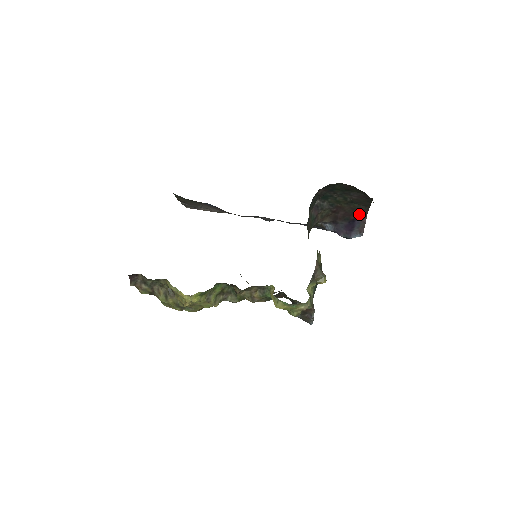
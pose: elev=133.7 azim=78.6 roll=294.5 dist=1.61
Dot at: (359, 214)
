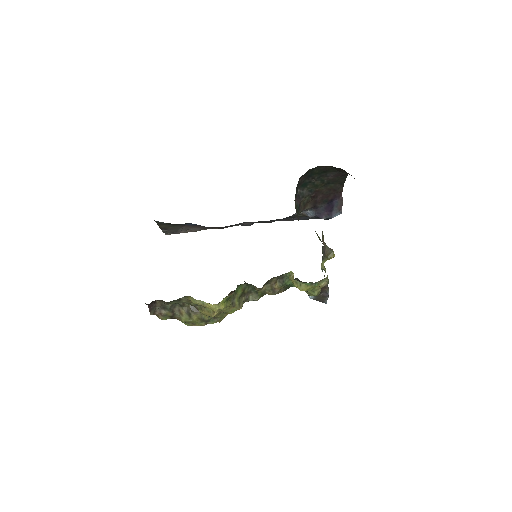
Dot at: (335, 193)
